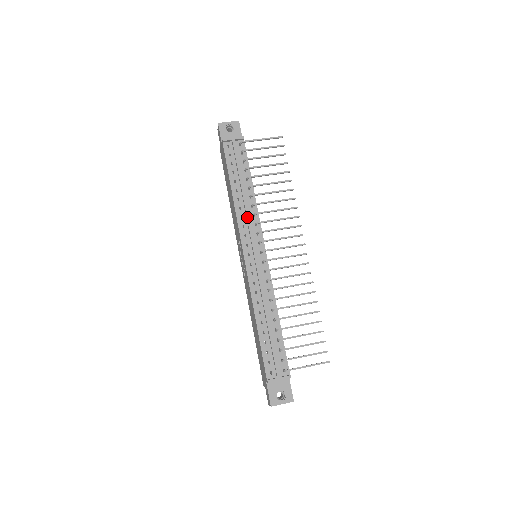
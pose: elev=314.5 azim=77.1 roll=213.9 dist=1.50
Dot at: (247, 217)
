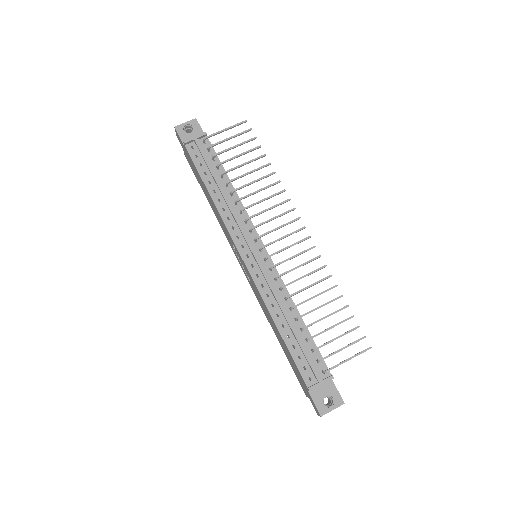
Dot at: (234, 216)
